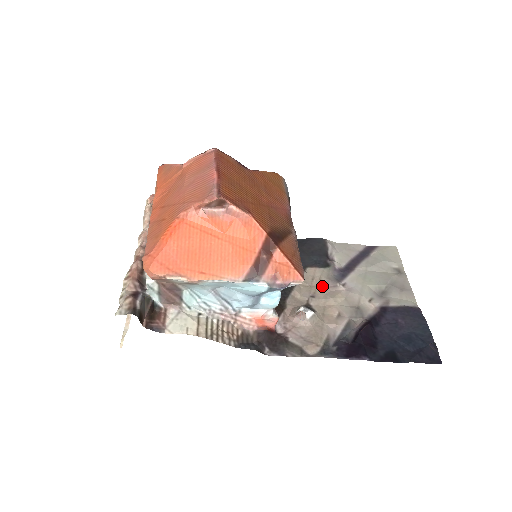
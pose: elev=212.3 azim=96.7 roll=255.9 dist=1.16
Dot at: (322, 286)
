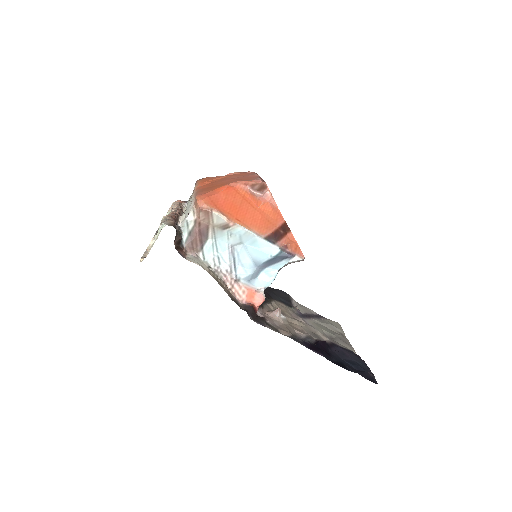
Dot at: (289, 313)
